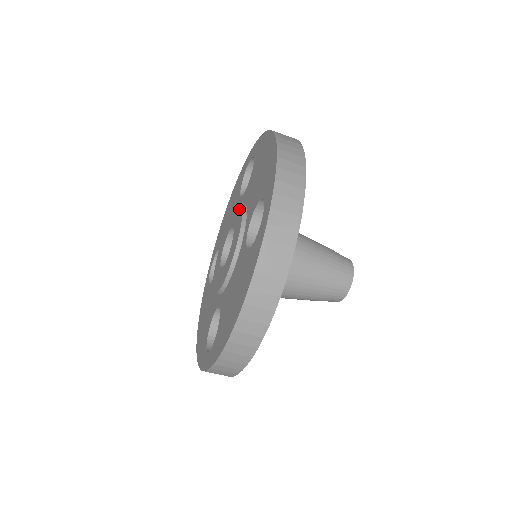
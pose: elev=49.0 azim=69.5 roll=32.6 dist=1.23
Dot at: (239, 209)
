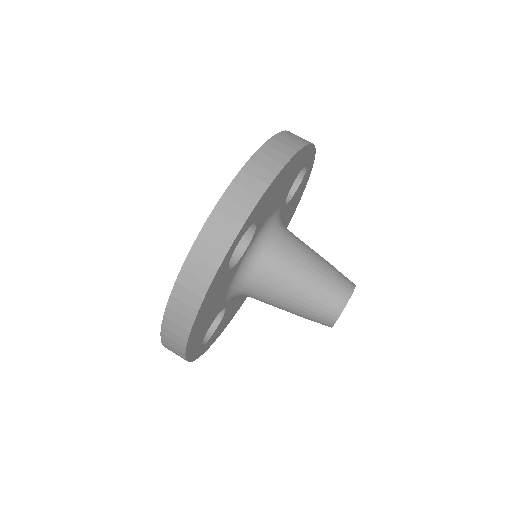
Dot at: occluded
